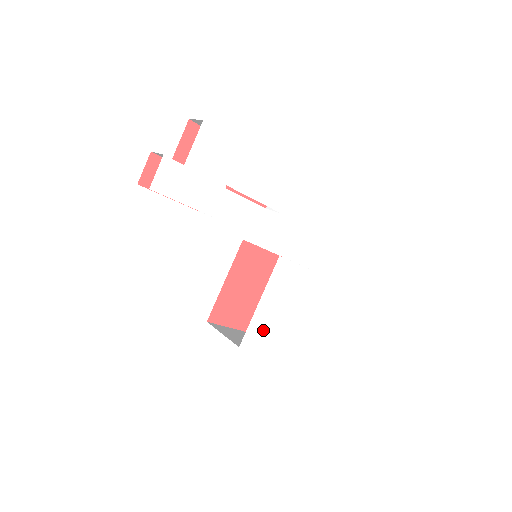
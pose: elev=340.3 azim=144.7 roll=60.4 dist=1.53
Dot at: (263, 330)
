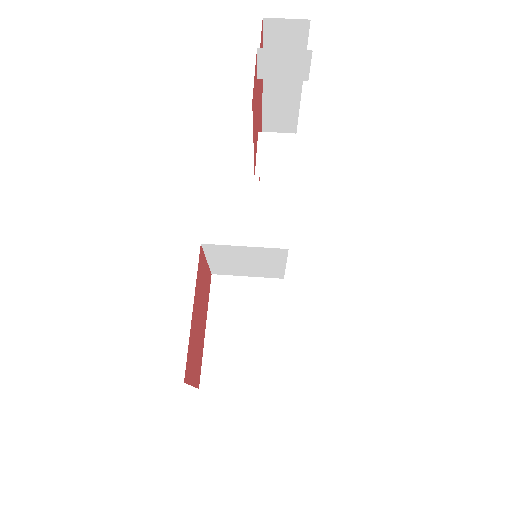
Dot at: occluded
